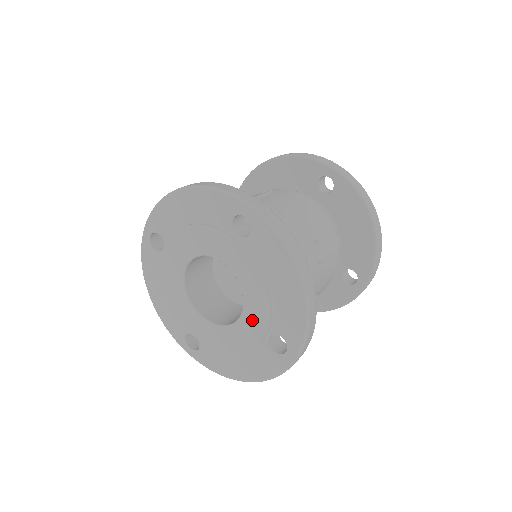
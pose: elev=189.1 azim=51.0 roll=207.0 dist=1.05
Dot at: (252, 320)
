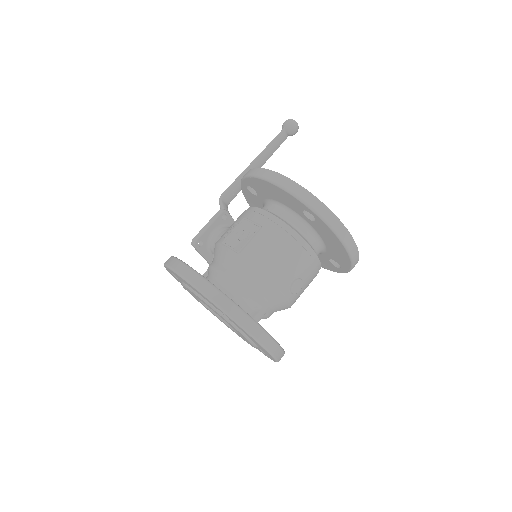
Dot at: occluded
